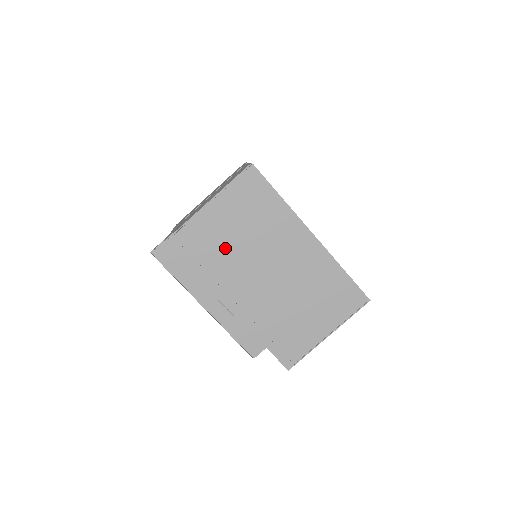
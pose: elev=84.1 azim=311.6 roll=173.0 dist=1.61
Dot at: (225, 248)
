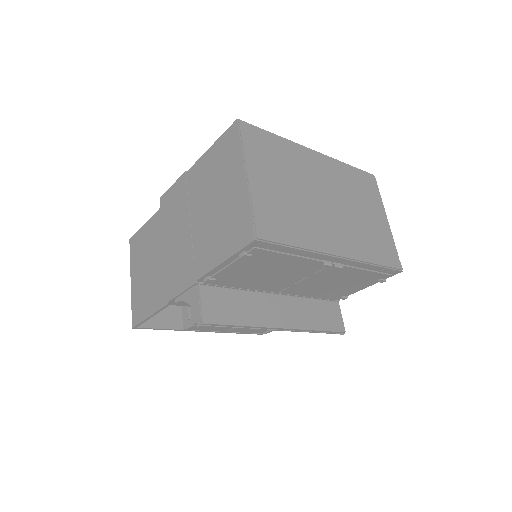
Dot at: (291, 207)
